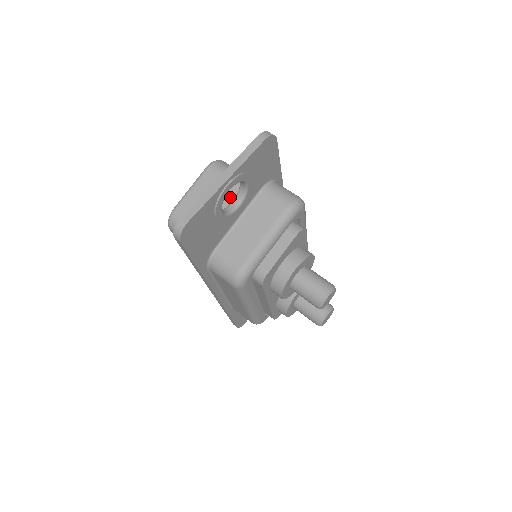
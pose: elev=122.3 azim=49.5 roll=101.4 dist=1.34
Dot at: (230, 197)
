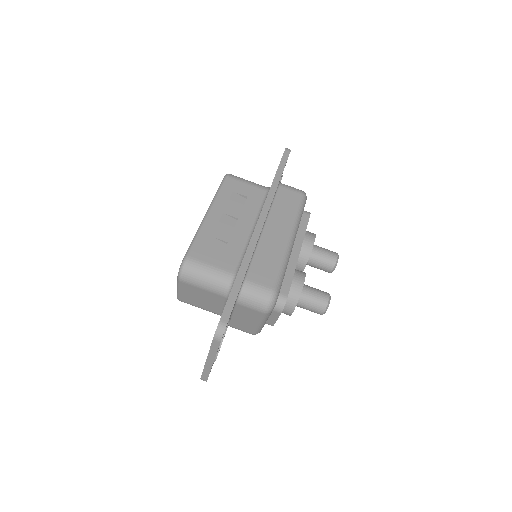
Dot at: (214, 298)
